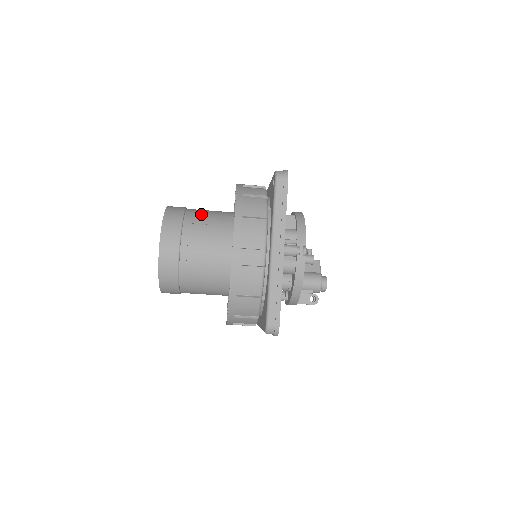
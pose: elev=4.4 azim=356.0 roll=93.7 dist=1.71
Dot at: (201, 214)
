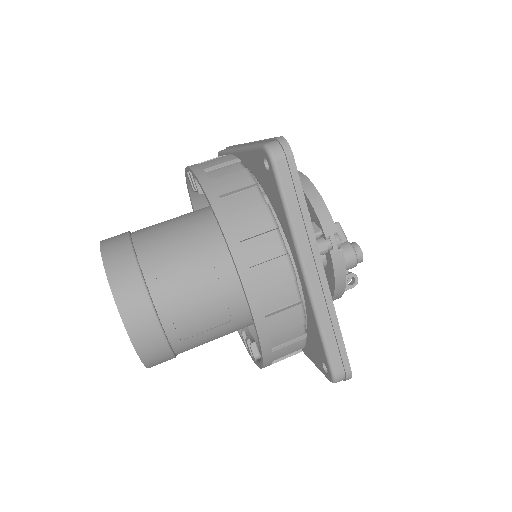
Dot at: (161, 243)
